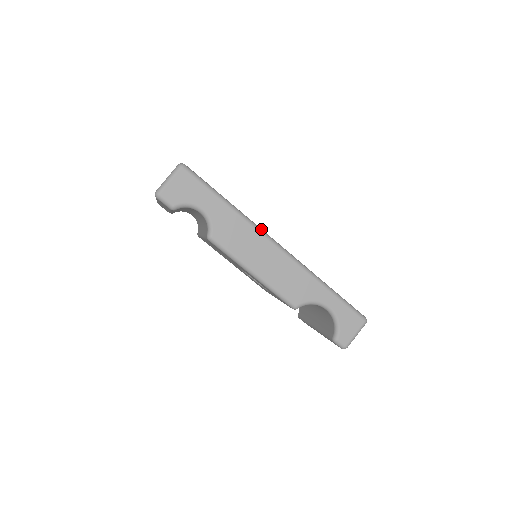
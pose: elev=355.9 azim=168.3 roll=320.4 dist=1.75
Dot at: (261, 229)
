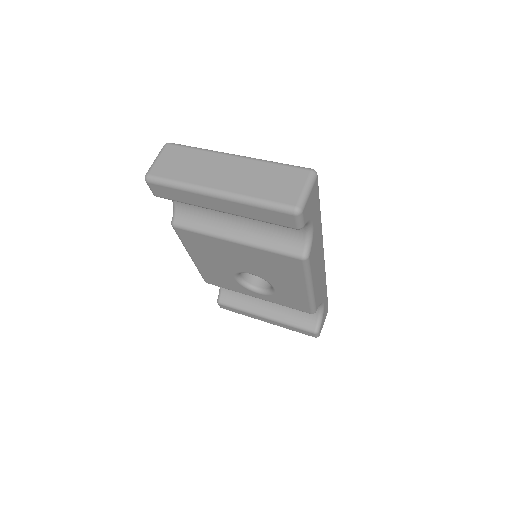
Dot at: occluded
